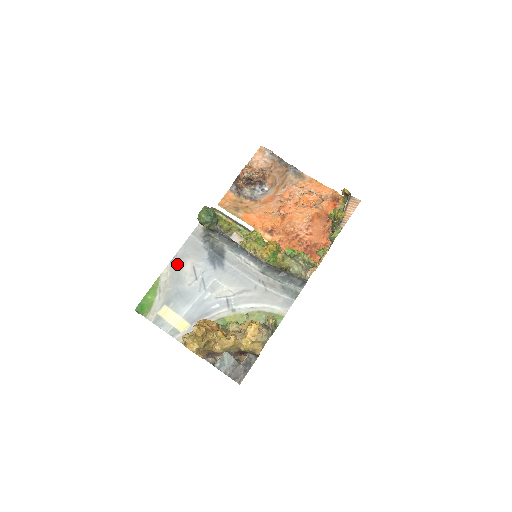
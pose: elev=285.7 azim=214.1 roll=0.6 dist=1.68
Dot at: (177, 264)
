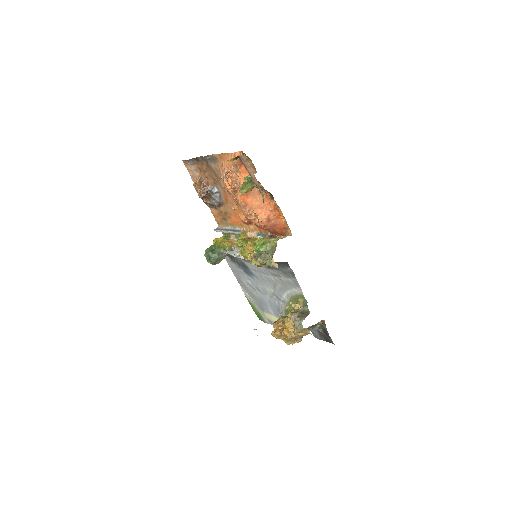
Dot at: (242, 285)
